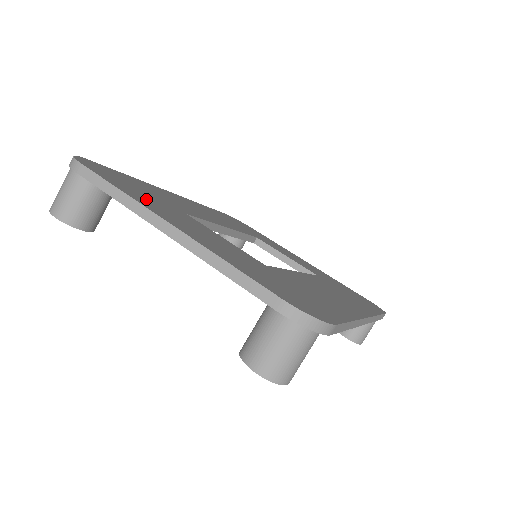
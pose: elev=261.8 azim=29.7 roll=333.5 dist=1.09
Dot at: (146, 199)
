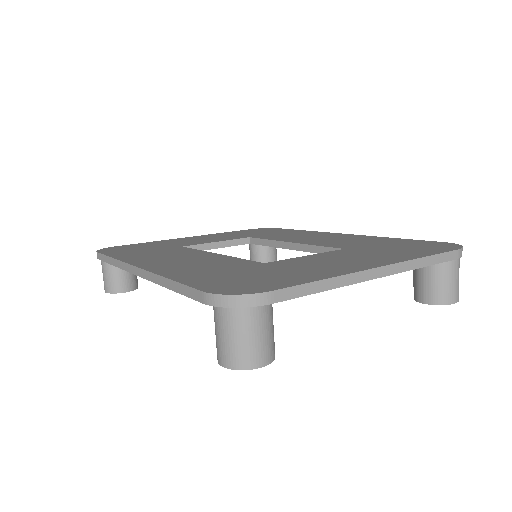
Dot at: (302, 272)
